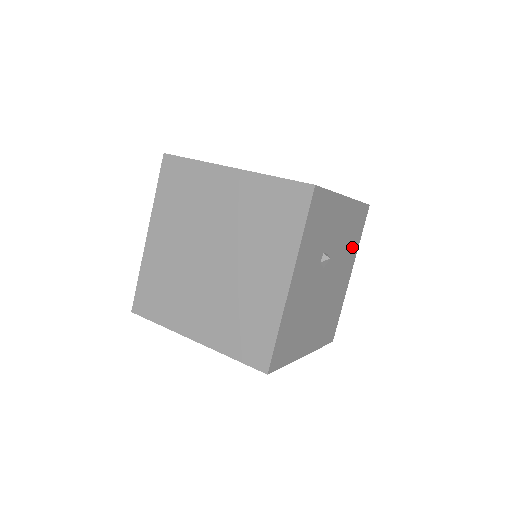
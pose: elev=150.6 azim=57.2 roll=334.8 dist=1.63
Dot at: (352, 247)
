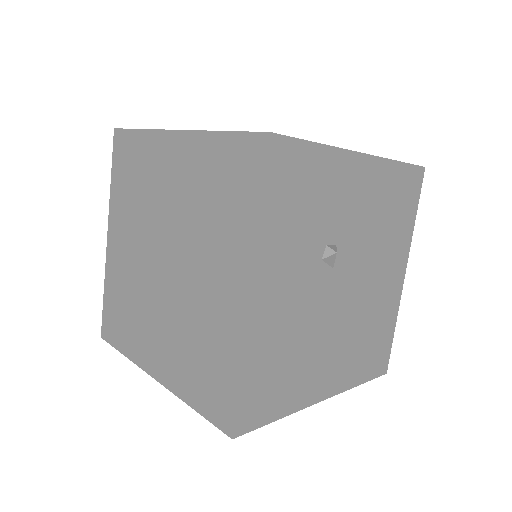
Dot at: (398, 233)
